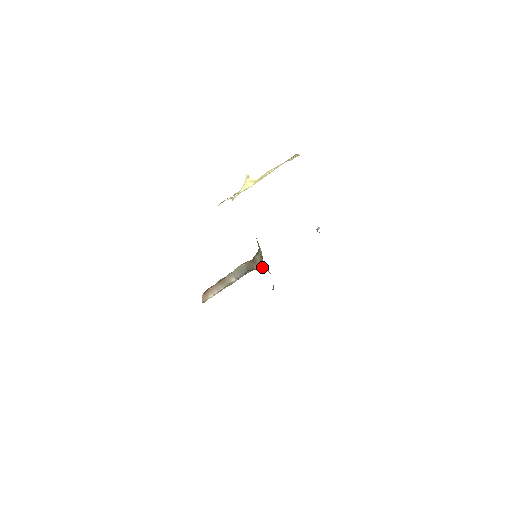
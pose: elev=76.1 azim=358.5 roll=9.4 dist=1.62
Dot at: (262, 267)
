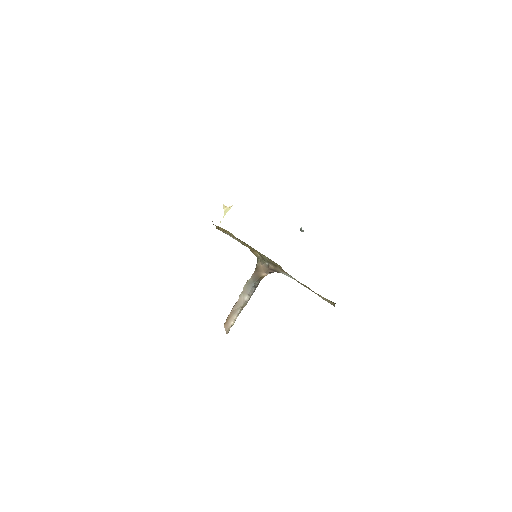
Dot at: (266, 269)
